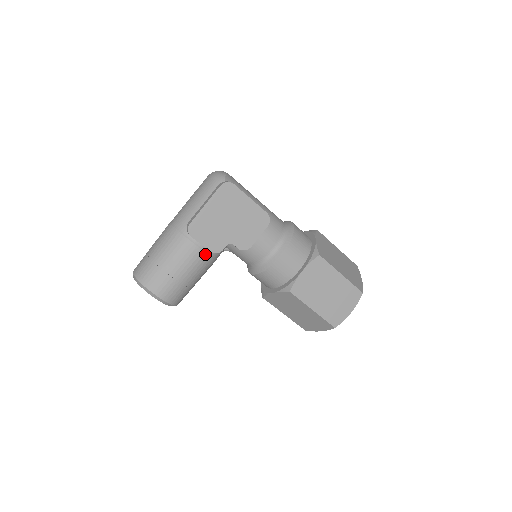
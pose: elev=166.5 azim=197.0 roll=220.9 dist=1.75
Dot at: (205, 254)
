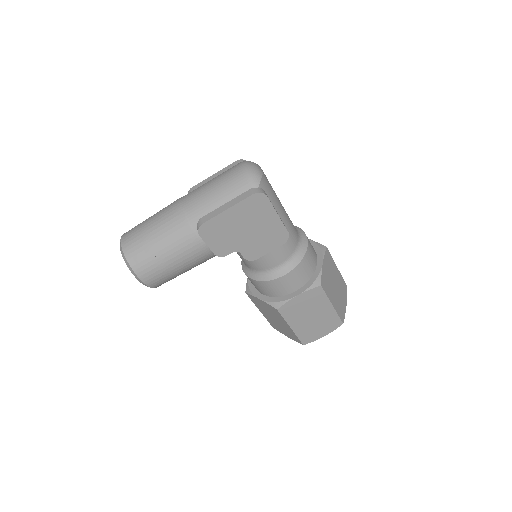
Dot at: (207, 254)
